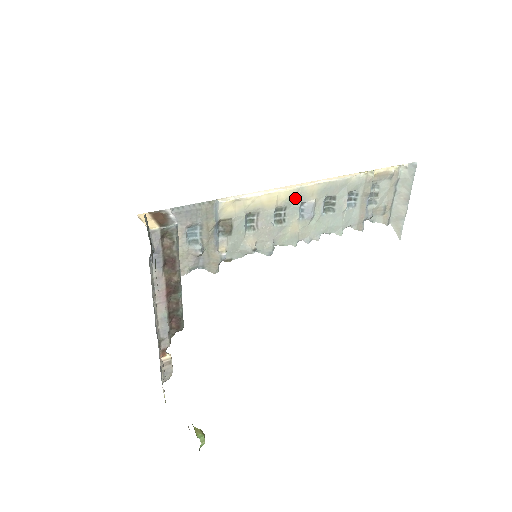
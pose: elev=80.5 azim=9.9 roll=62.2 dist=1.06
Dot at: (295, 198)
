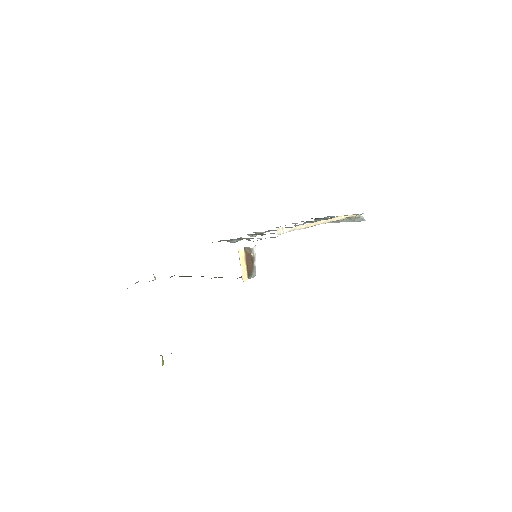
Dot at: occluded
